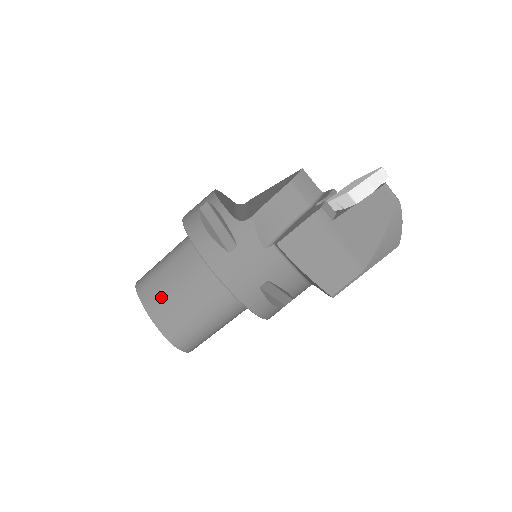
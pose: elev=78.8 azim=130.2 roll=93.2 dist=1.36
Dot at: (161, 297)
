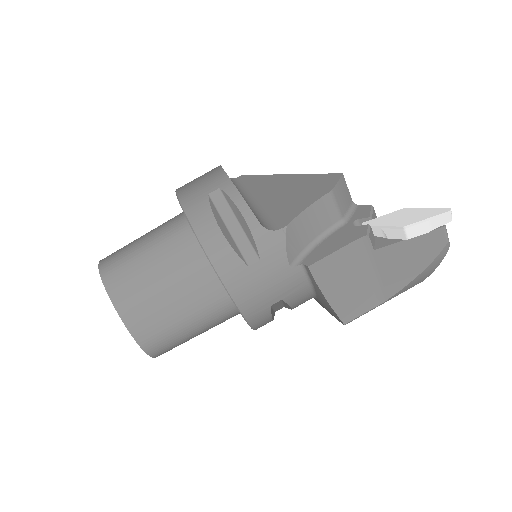
Dot at: (140, 296)
